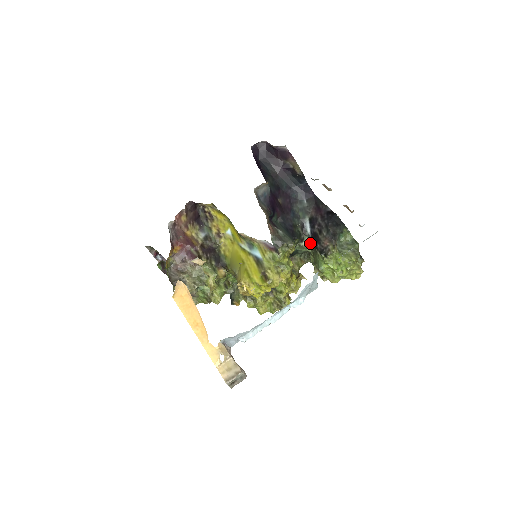
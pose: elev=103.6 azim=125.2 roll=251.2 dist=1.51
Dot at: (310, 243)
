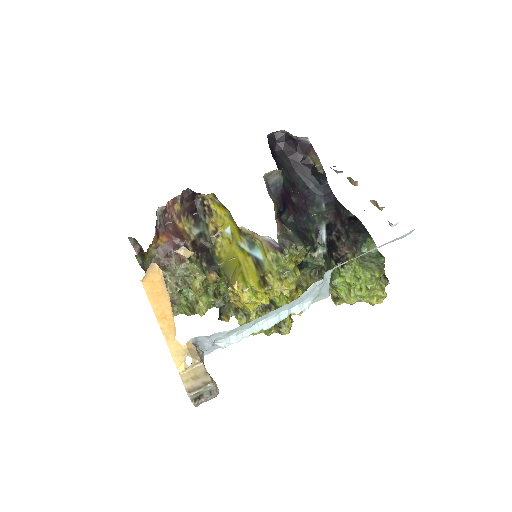
Dot at: (324, 255)
